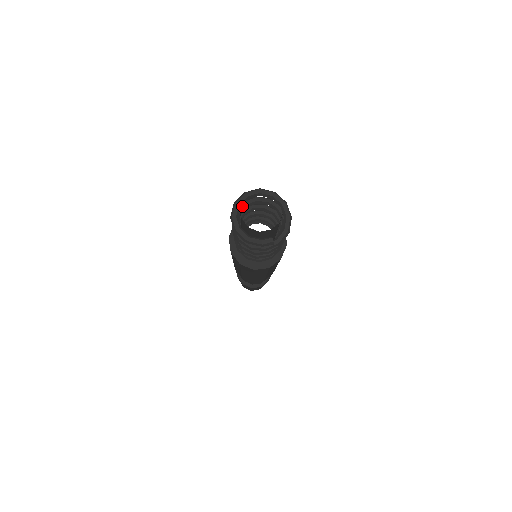
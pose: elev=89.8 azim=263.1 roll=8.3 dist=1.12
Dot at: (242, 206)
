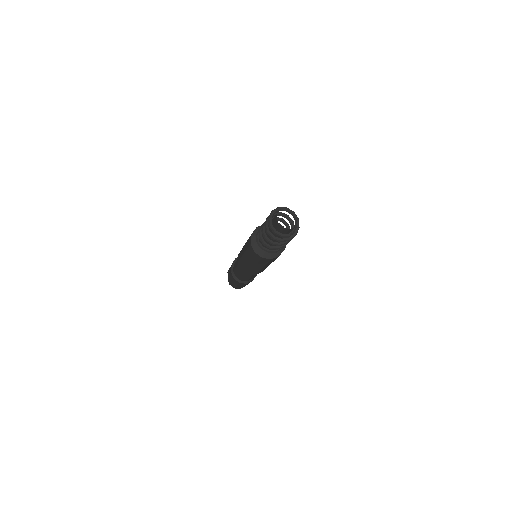
Dot at: occluded
